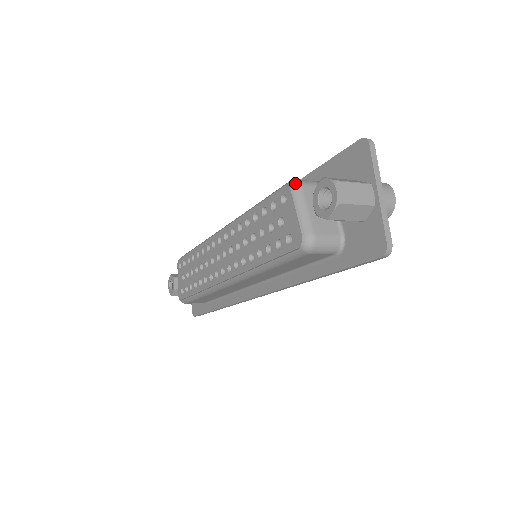
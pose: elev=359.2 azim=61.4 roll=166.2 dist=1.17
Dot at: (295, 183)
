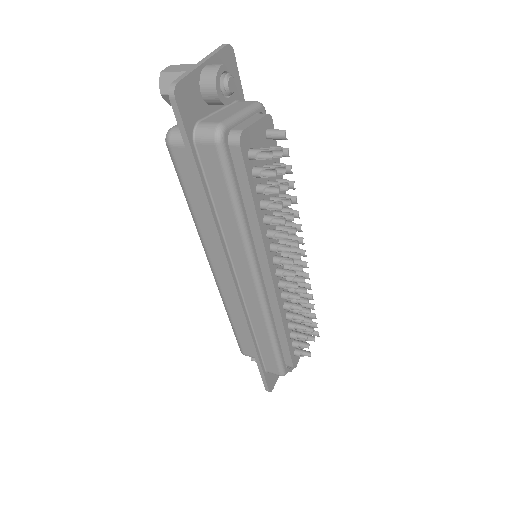
Dot at: occluded
